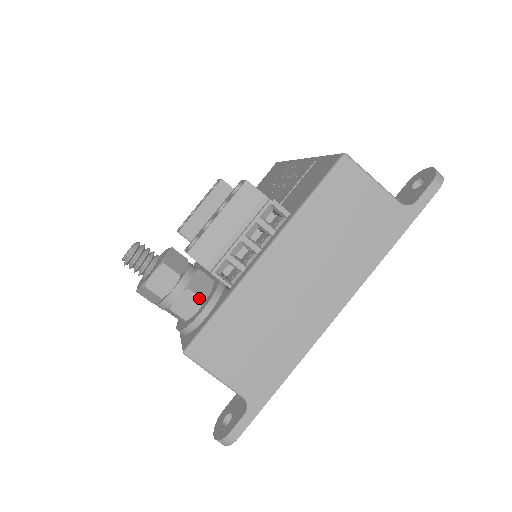
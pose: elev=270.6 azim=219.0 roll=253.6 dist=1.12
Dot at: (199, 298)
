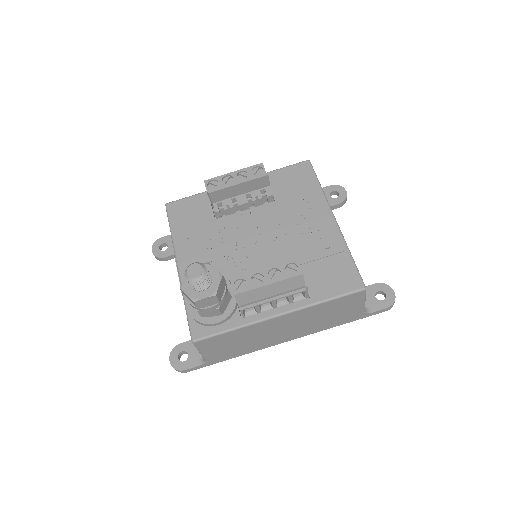
Dot at: (220, 313)
